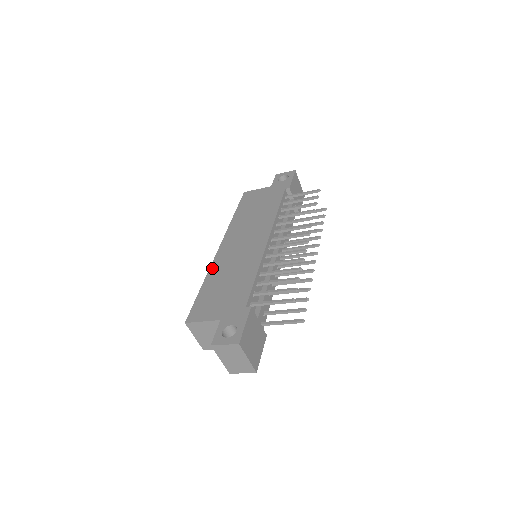
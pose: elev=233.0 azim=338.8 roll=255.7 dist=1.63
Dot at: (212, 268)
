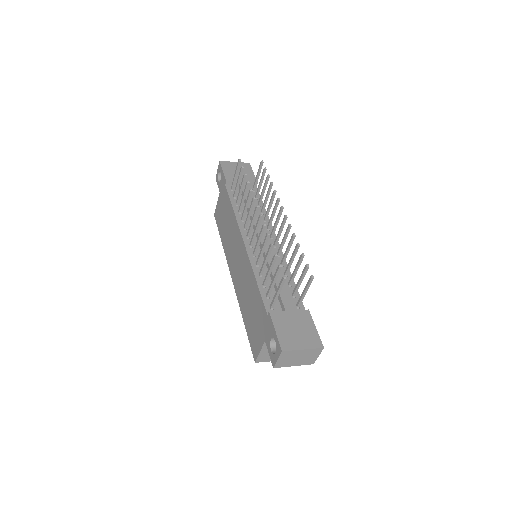
Dot at: (239, 301)
